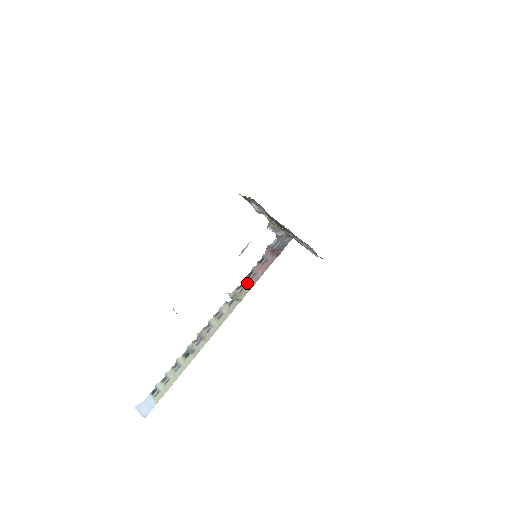
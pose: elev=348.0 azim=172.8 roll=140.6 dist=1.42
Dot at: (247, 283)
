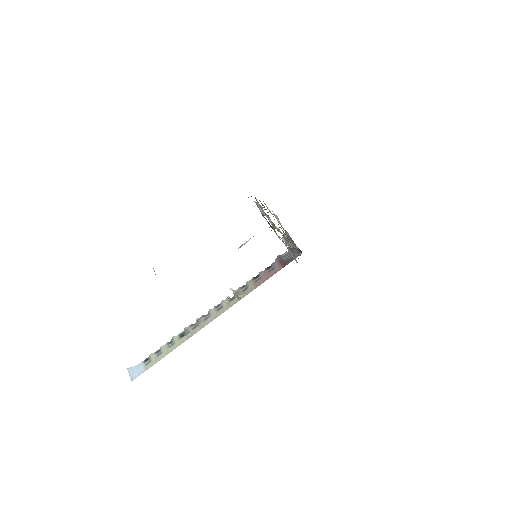
Dot at: (251, 285)
